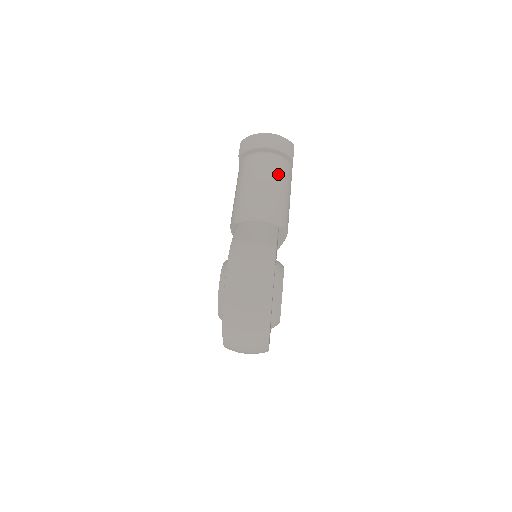
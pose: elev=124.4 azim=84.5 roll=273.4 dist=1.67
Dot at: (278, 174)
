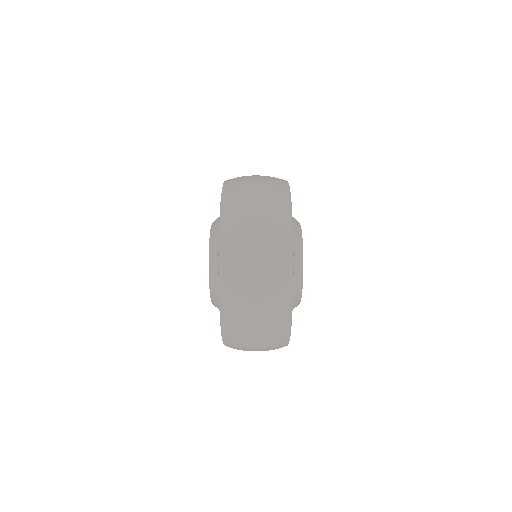
Dot at: occluded
